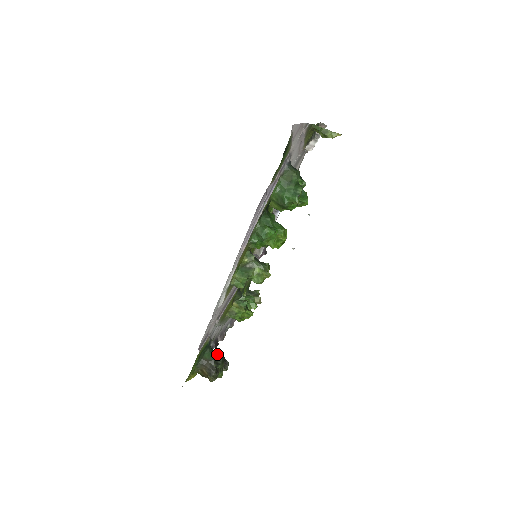
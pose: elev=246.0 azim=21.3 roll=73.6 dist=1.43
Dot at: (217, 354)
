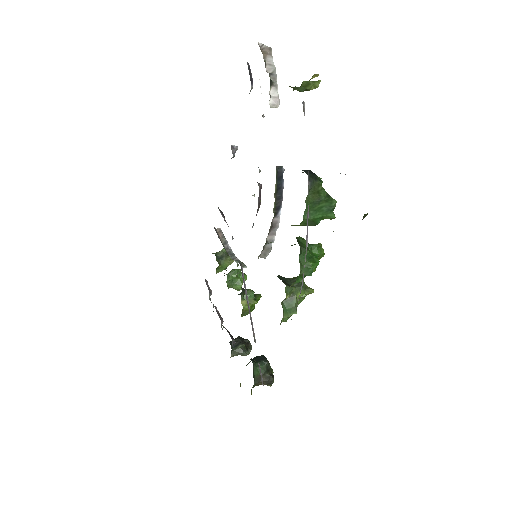
Dot at: (263, 363)
